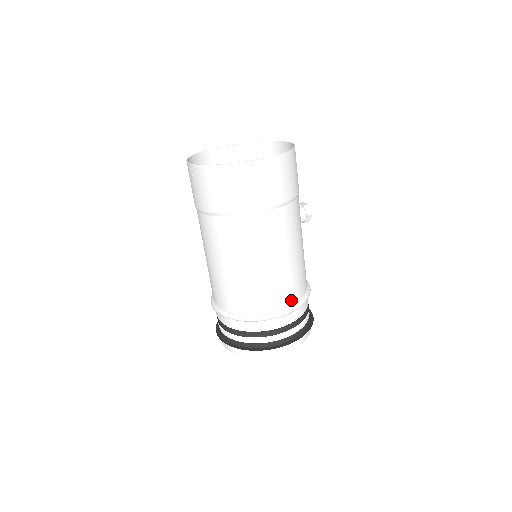
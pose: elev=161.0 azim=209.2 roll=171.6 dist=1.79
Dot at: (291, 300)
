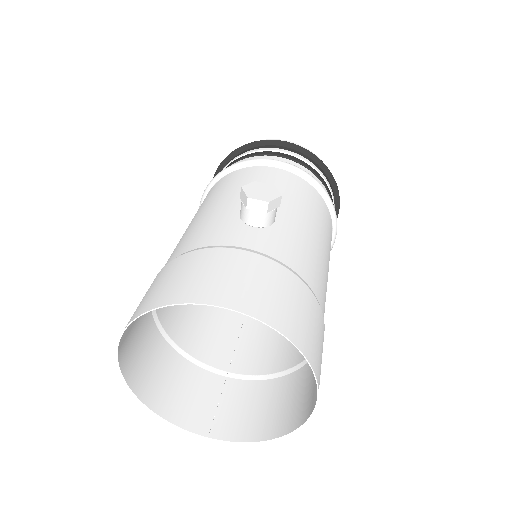
Dot at: occluded
